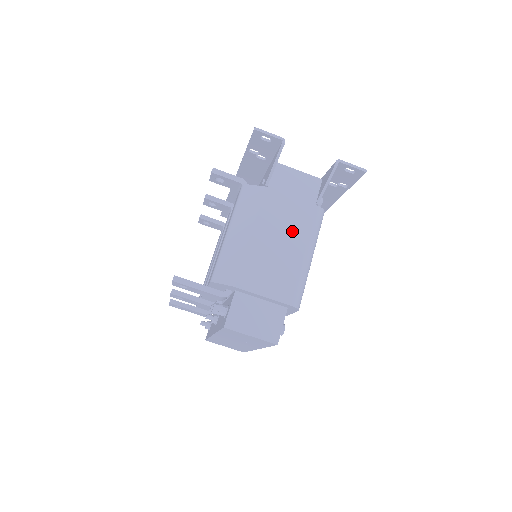
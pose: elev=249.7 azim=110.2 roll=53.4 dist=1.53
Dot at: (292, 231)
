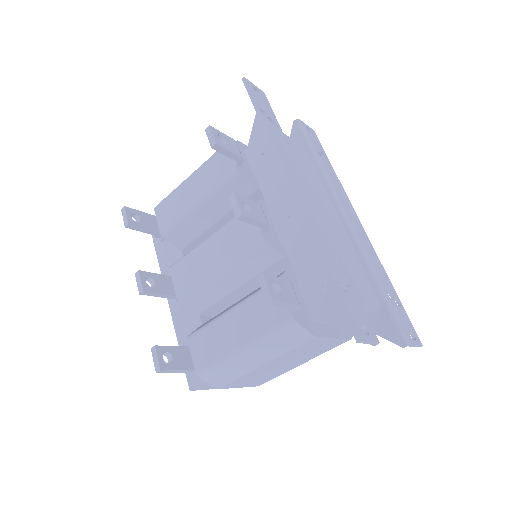
Dot at: (306, 356)
